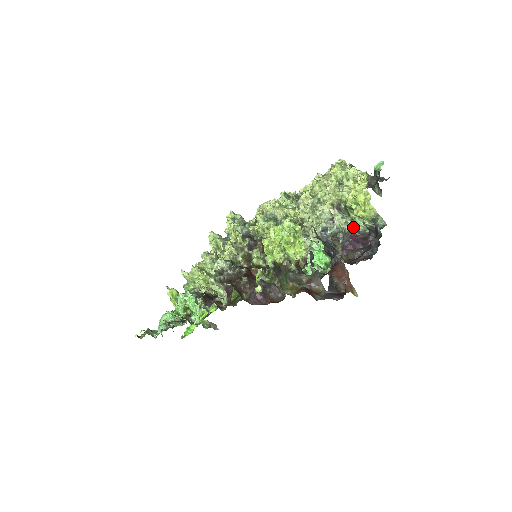
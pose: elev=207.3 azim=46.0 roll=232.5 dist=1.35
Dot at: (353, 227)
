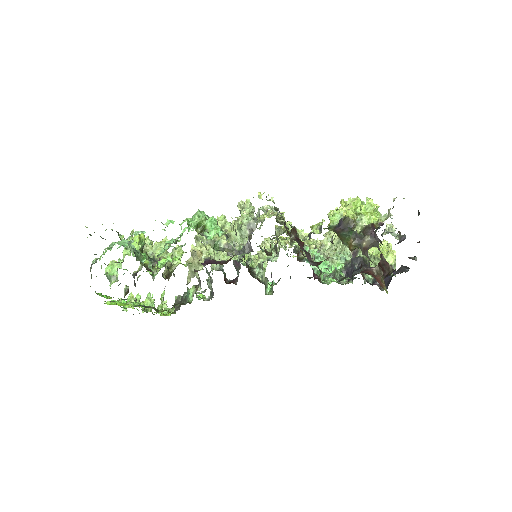
Dot at: occluded
